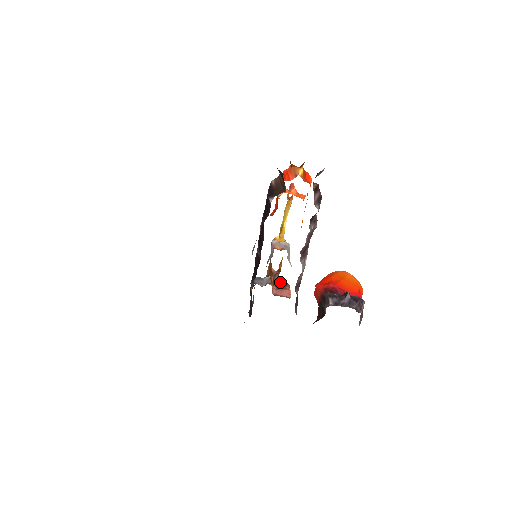
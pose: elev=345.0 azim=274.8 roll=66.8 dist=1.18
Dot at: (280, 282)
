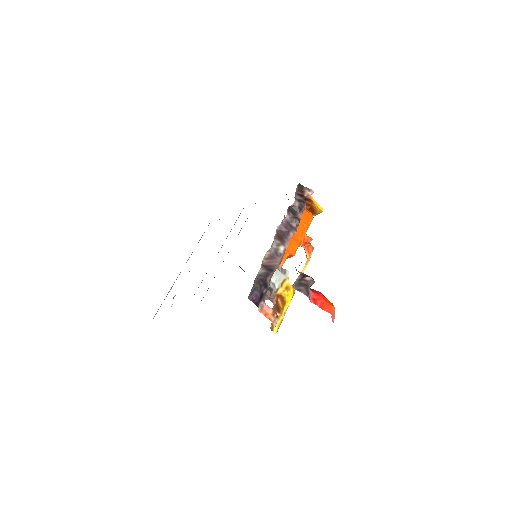
Dot at: occluded
